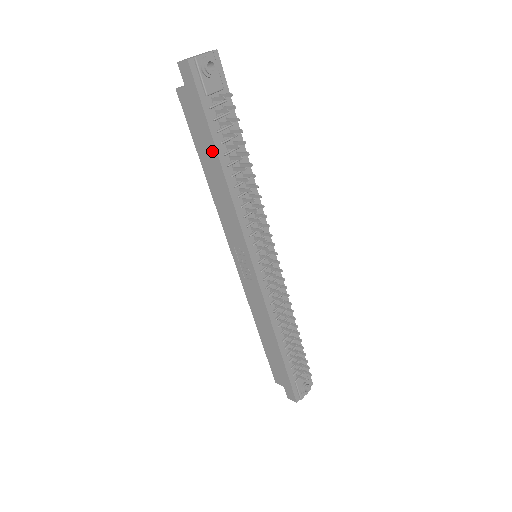
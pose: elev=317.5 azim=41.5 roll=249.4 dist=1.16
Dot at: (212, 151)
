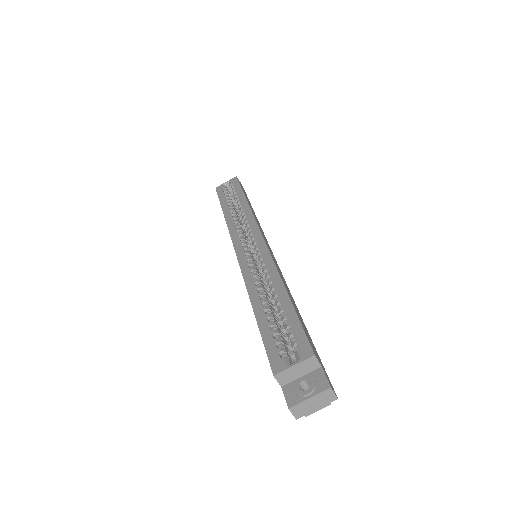
Dot at: occluded
